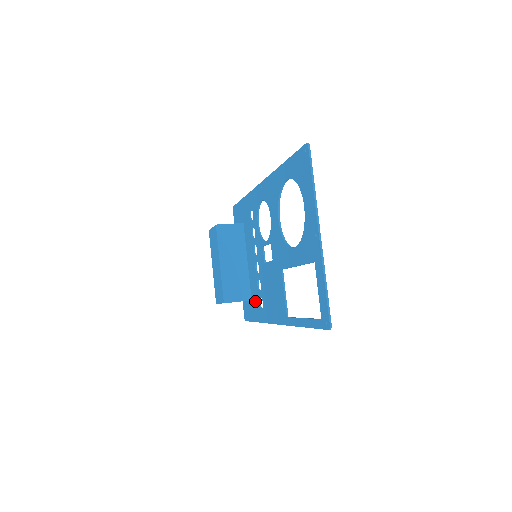
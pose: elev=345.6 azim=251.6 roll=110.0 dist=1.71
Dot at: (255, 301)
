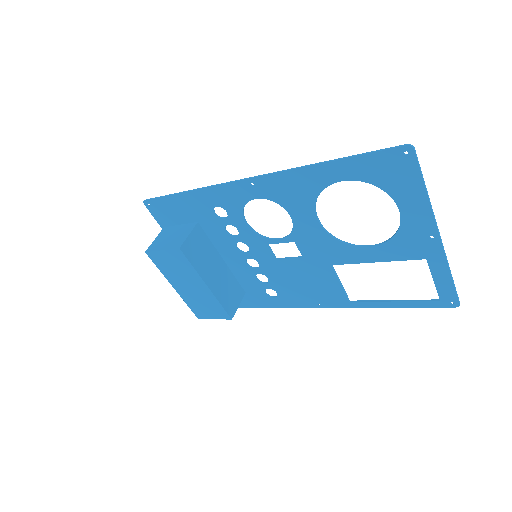
Dot at: (252, 292)
